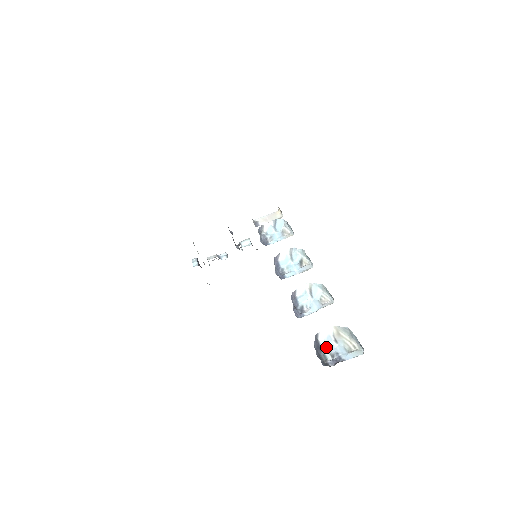
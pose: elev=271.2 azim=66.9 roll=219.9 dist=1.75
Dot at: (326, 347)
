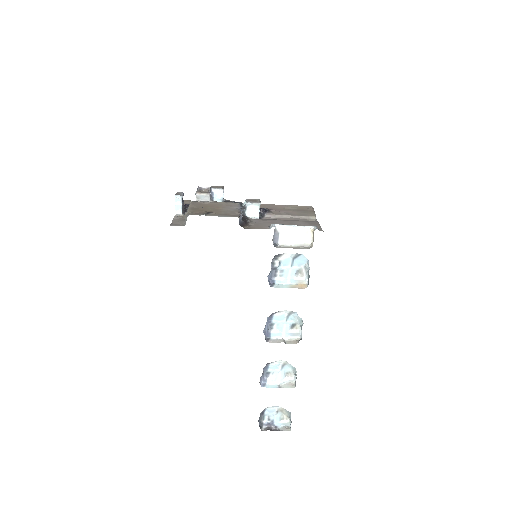
Dot at: (268, 413)
